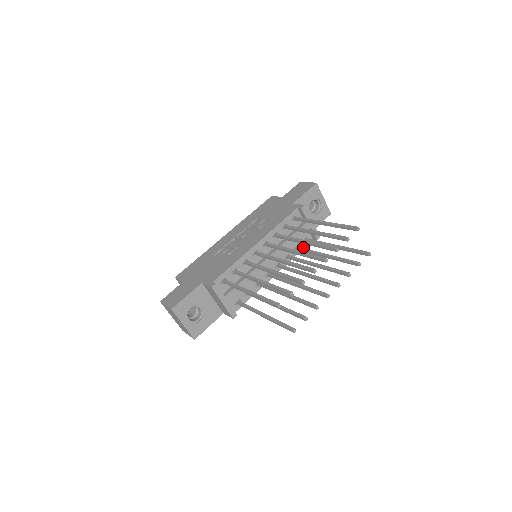
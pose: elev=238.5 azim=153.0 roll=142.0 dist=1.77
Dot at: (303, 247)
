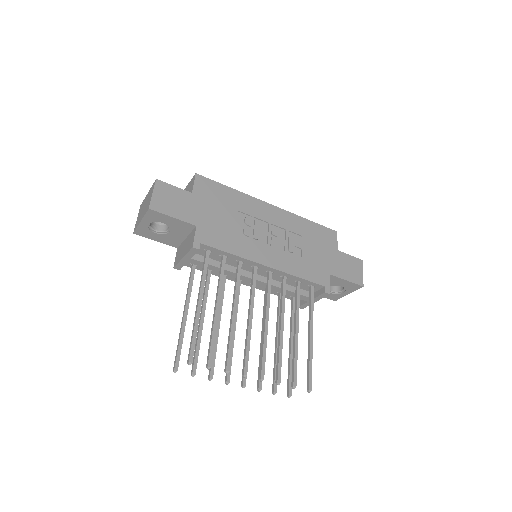
Dot at: (285, 296)
